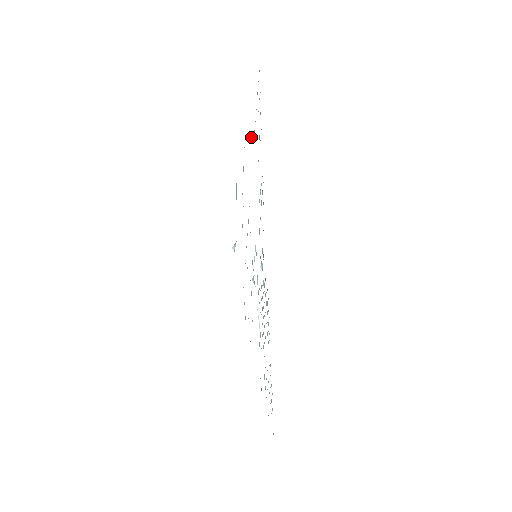
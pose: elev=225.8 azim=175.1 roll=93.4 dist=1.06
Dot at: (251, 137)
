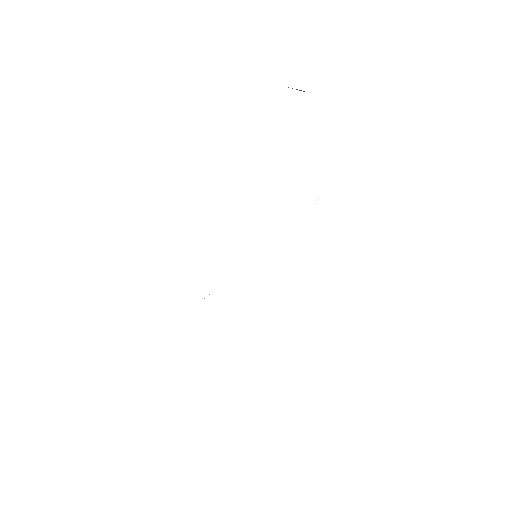
Dot at: (317, 198)
